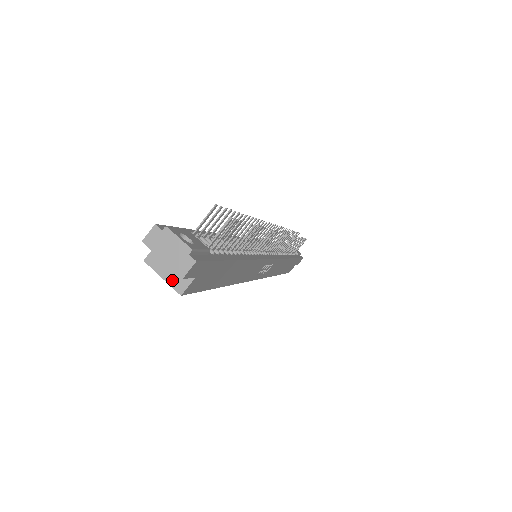
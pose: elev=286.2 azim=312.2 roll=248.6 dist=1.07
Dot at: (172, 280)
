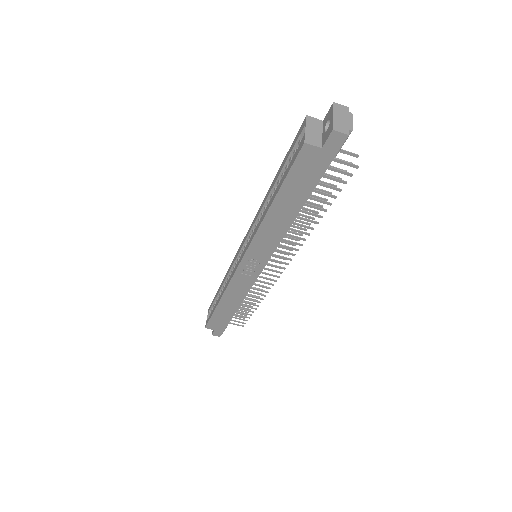
Dot at: (309, 135)
